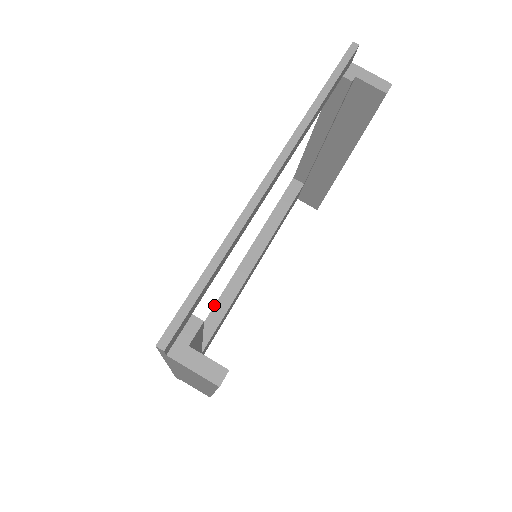
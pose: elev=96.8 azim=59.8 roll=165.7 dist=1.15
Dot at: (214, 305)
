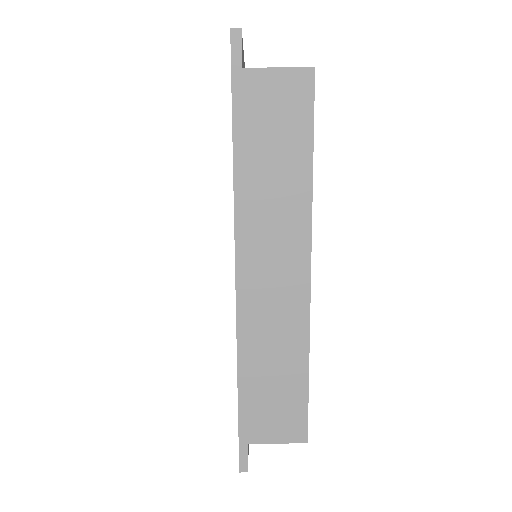
Dot at: occluded
